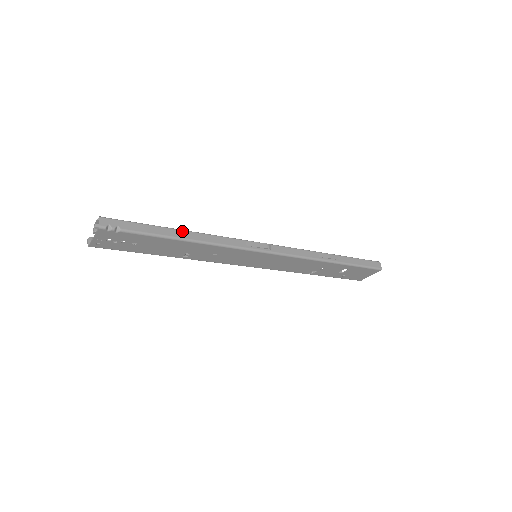
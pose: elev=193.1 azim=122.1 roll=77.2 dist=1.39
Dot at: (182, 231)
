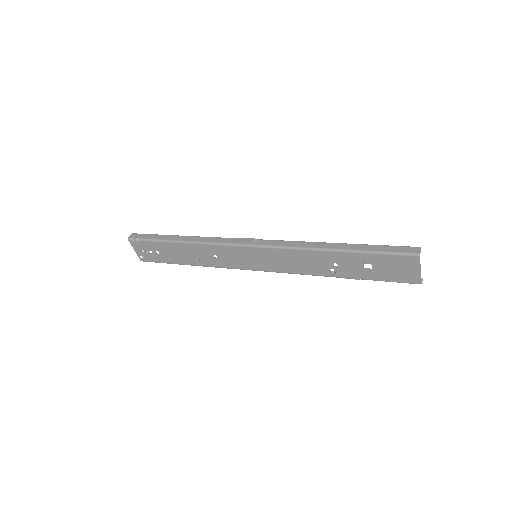
Dot at: (181, 236)
